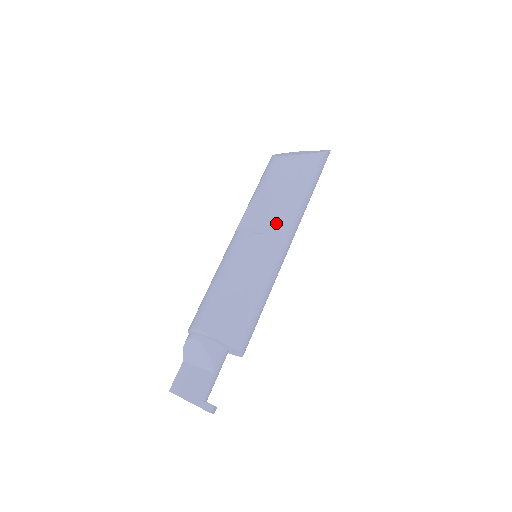
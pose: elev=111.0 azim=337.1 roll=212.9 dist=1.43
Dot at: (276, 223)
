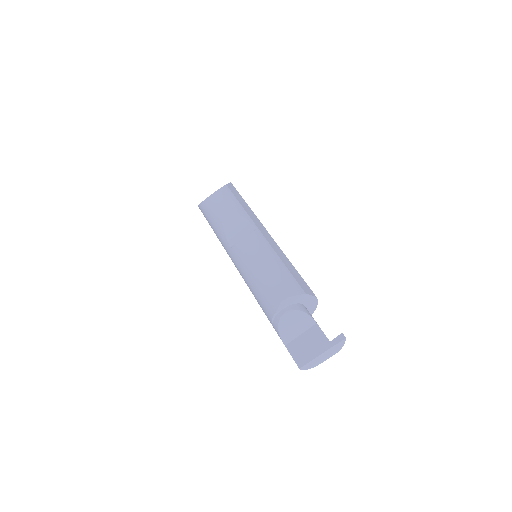
Dot at: (254, 222)
